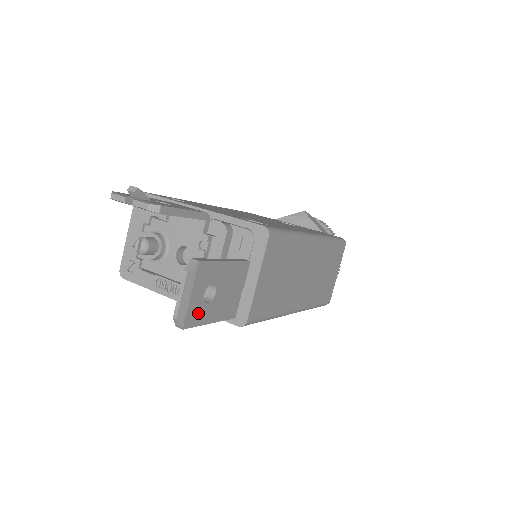
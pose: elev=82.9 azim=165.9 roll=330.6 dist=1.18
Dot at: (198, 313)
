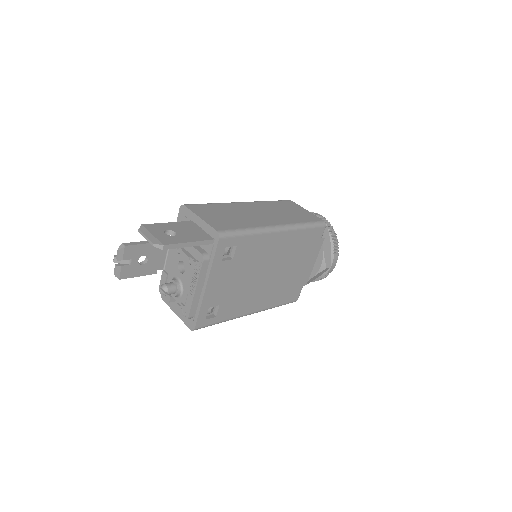
Dot at: (170, 240)
